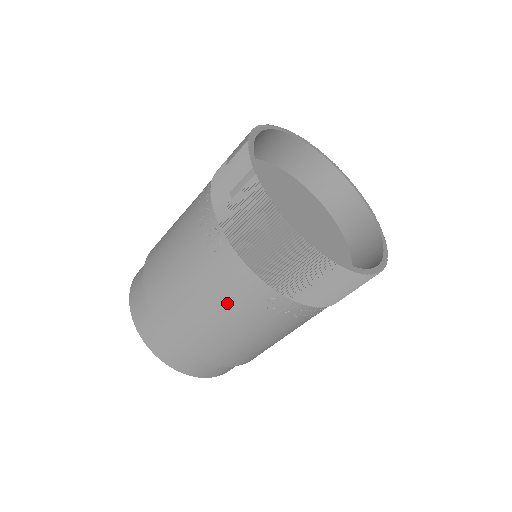
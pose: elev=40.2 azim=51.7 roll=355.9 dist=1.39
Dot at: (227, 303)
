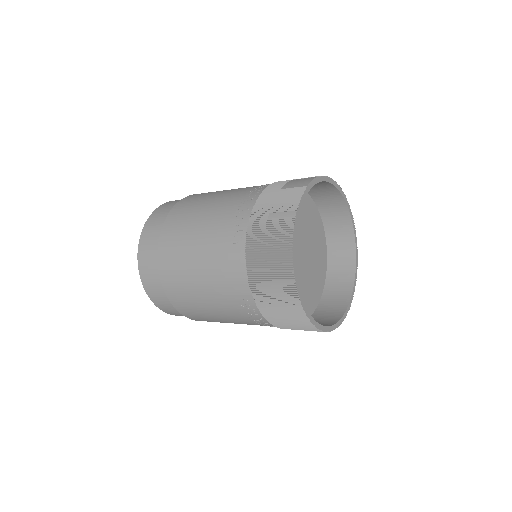
Dot at: (215, 280)
